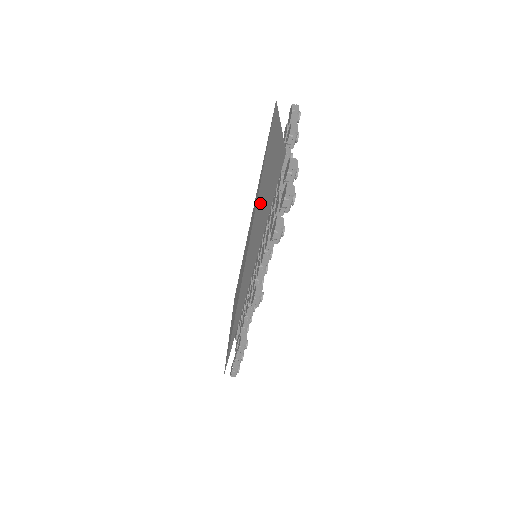
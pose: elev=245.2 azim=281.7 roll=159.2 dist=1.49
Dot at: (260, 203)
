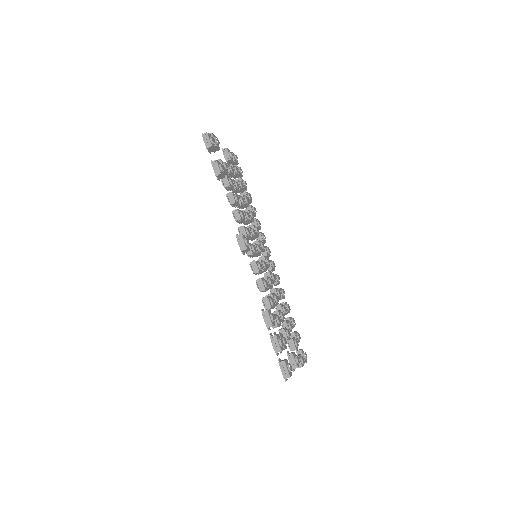
Dot at: occluded
